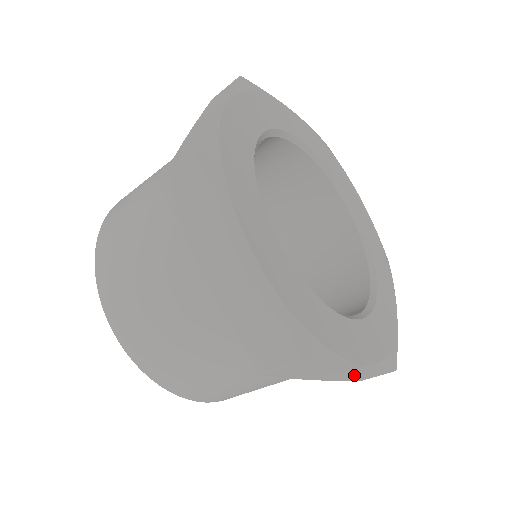
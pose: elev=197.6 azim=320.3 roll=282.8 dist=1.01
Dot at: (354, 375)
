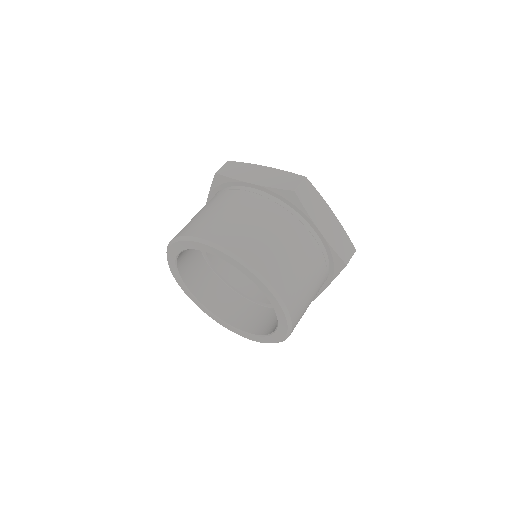
Dot at: occluded
